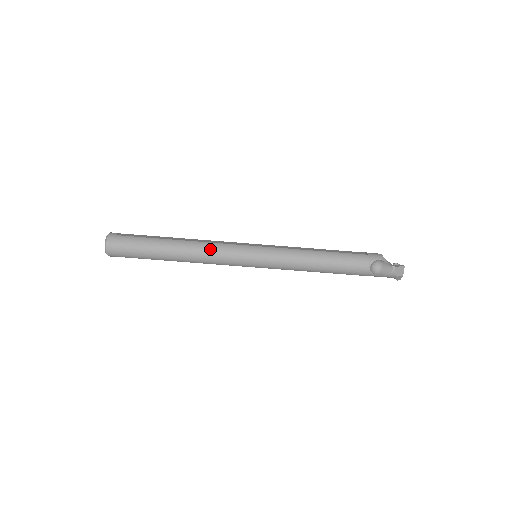
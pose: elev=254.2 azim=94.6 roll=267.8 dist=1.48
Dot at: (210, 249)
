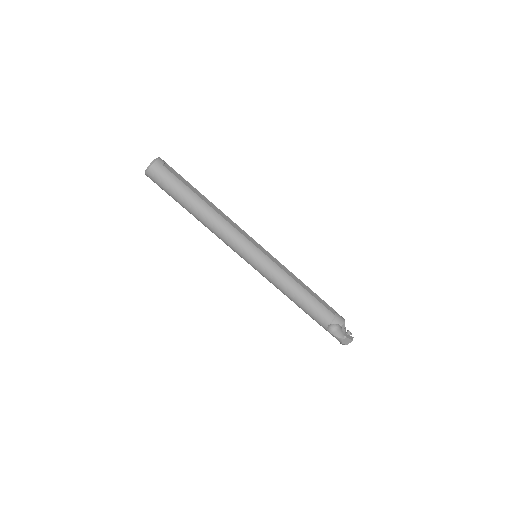
Dot at: (226, 229)
